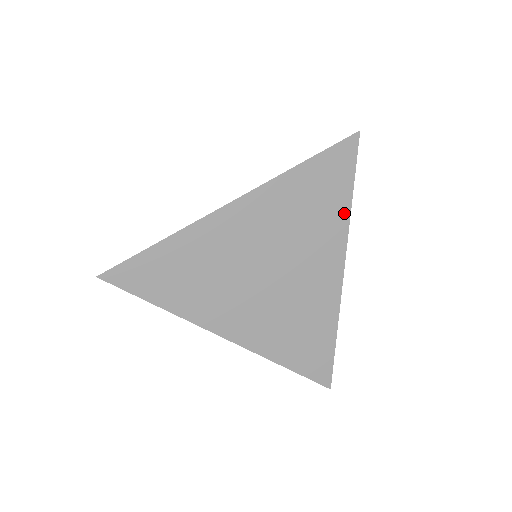
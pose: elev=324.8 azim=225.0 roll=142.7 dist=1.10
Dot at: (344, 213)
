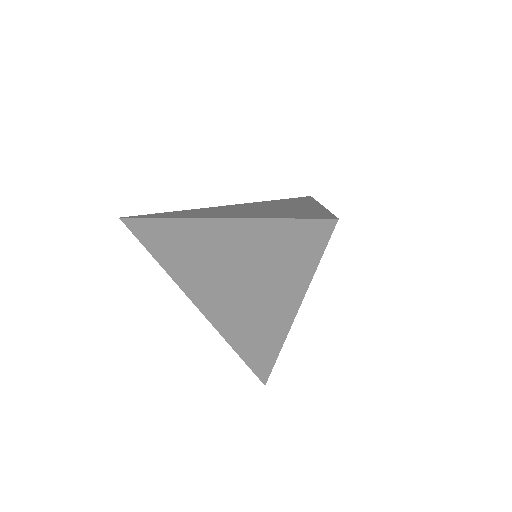
Dot at: (305, 277)
